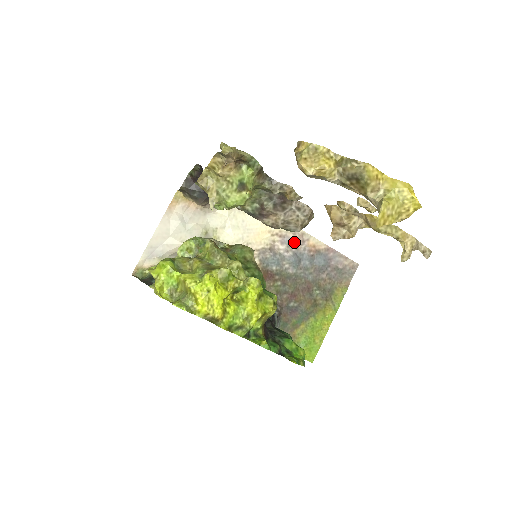
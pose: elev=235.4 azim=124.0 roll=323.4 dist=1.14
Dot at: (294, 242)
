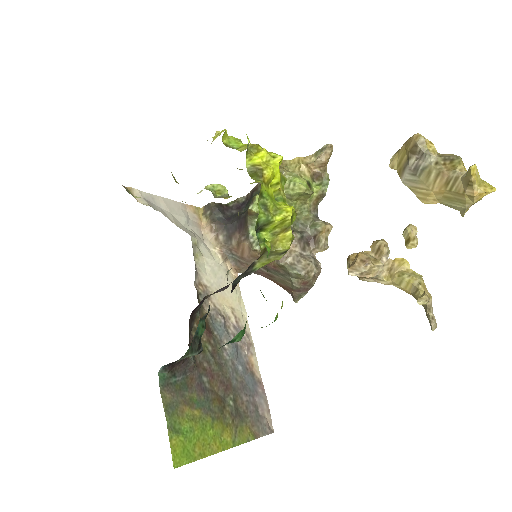
Dot at: (242, 340)
